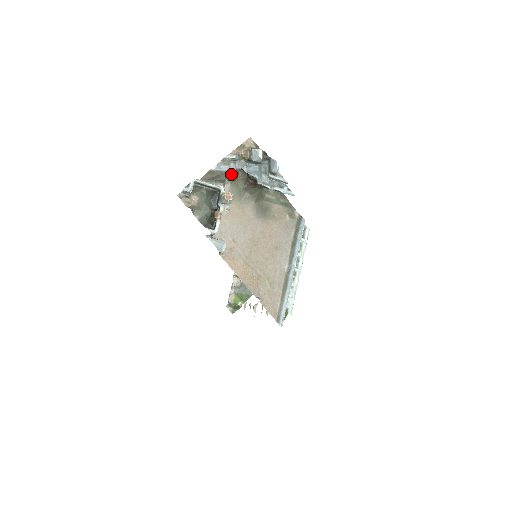
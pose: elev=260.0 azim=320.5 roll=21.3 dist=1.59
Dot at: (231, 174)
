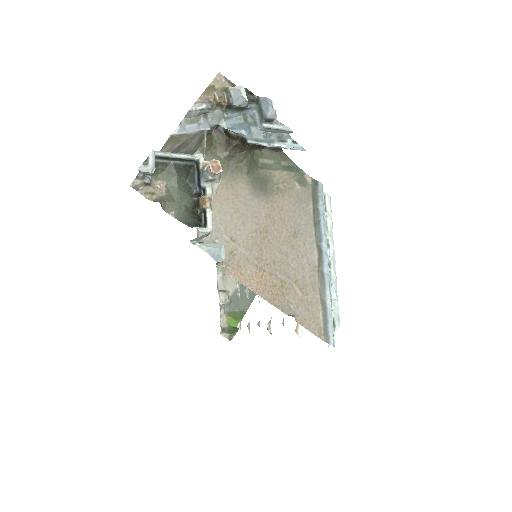
Dot at: (203, 137)
